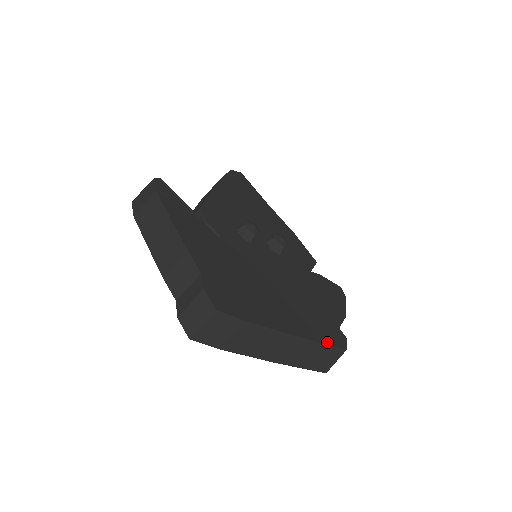
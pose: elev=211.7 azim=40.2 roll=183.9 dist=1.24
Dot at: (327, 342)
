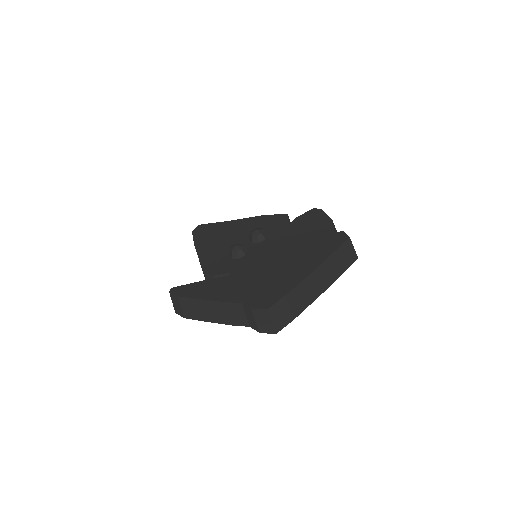
Dot at: (335, 248)
